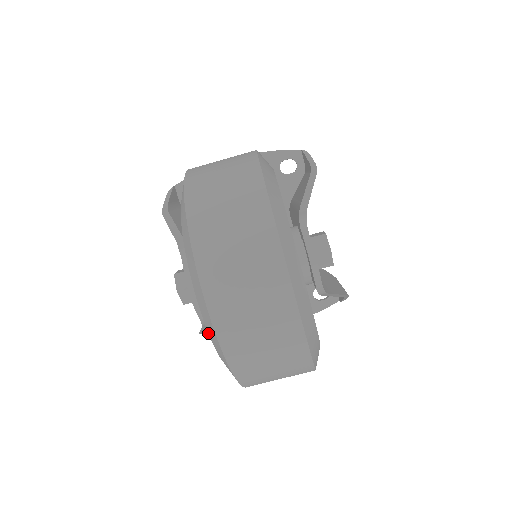
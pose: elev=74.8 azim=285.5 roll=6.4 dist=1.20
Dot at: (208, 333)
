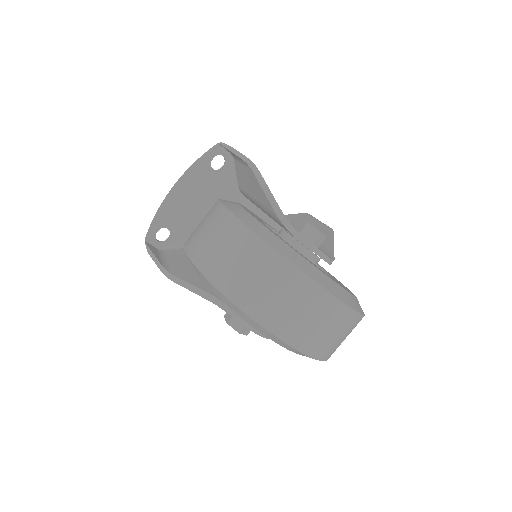
Dot at: occluded
